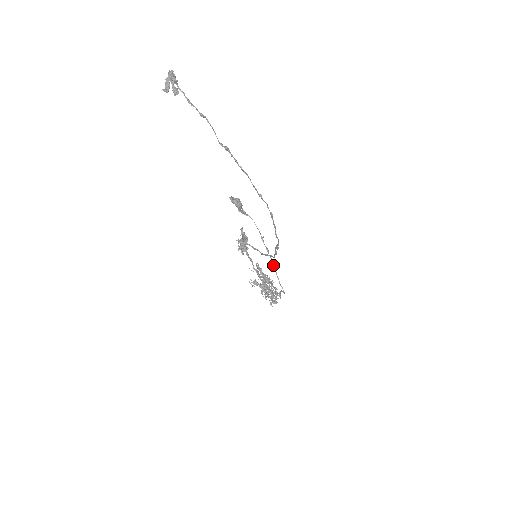
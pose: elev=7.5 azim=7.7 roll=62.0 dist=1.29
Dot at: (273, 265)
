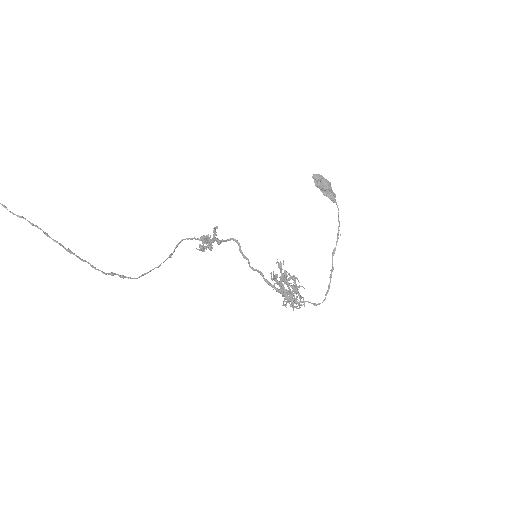
Dot at: (331, 270)
